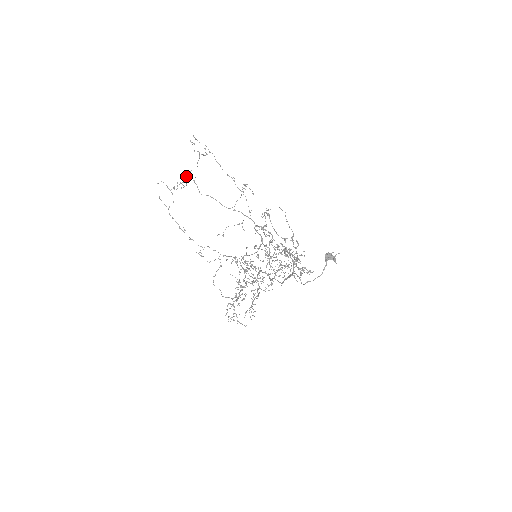
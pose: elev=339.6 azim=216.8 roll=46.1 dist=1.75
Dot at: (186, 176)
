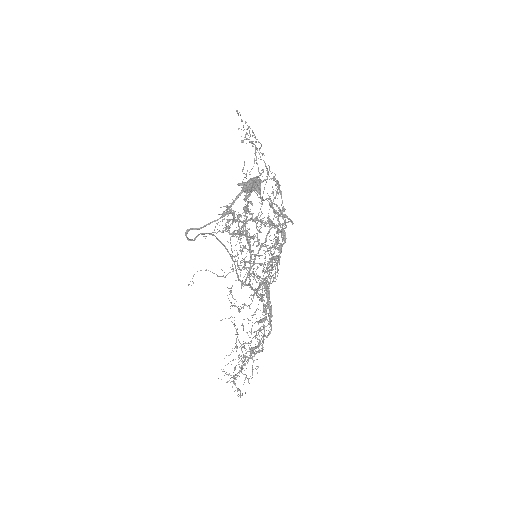
Dot at: (243, 173)
